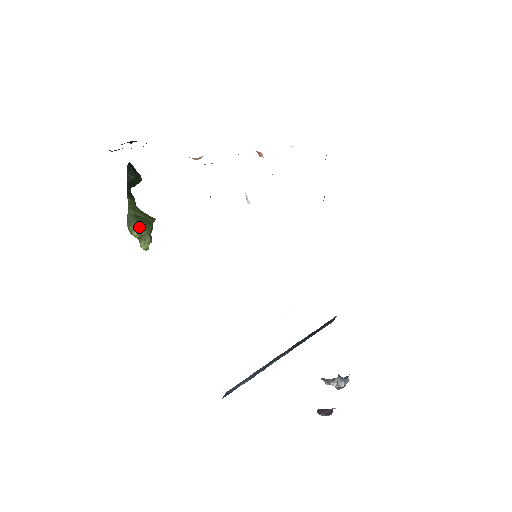
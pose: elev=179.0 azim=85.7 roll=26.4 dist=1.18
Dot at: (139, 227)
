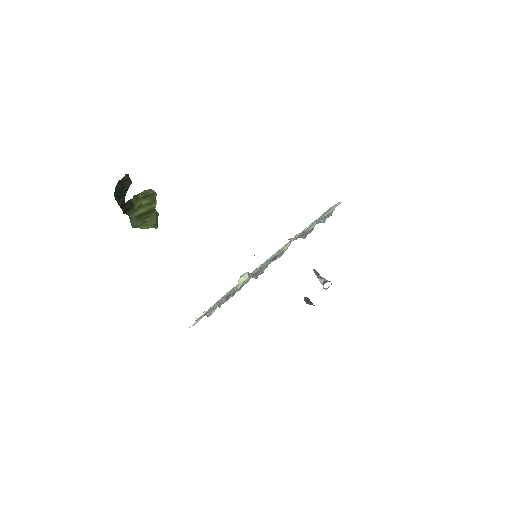
Dot at: (144, 225)
